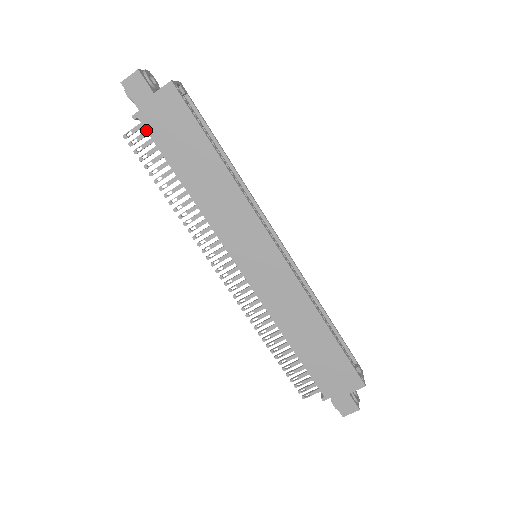
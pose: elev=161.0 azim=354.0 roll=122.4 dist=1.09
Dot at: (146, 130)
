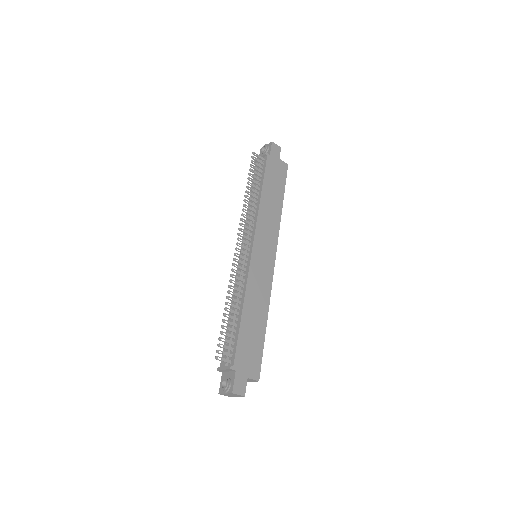
Dot at: (266, 162)
